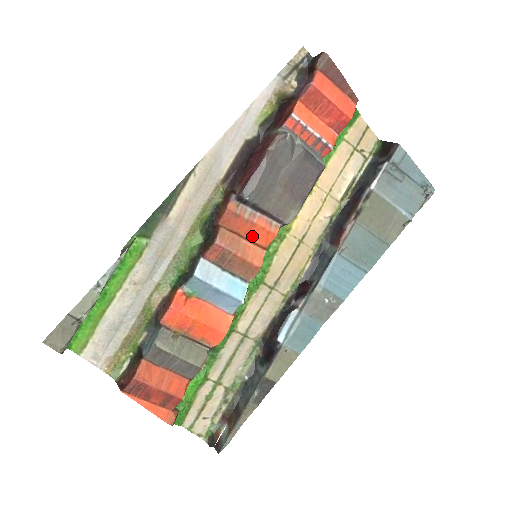
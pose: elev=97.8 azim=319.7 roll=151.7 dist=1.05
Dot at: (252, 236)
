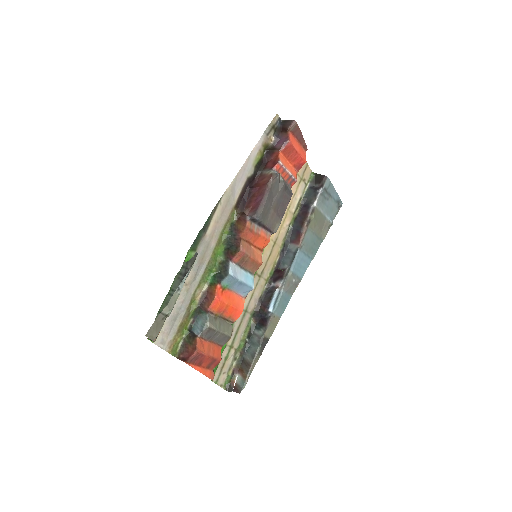
Dot at: (257, 243)
